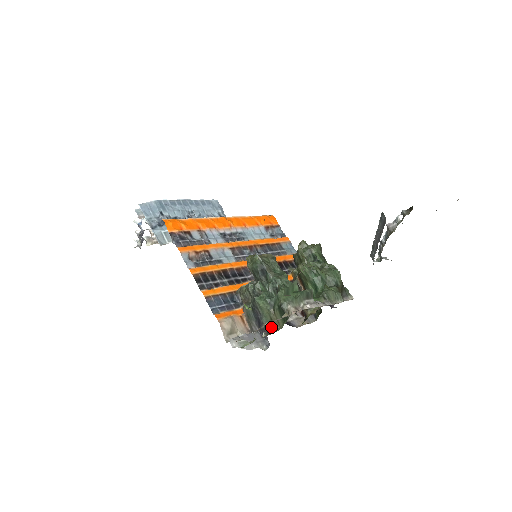
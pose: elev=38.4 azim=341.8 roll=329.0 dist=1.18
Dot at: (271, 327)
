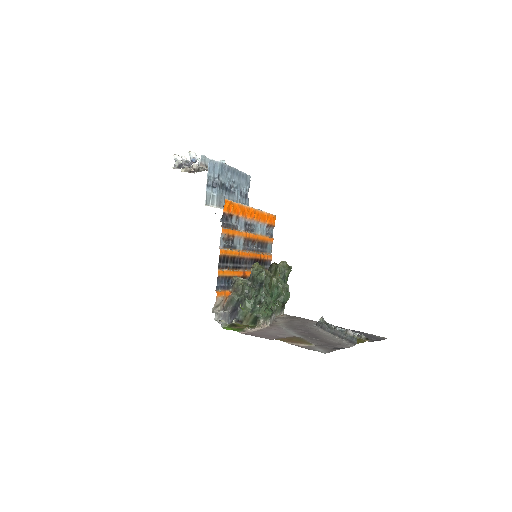
Dot at: (241, 319)
